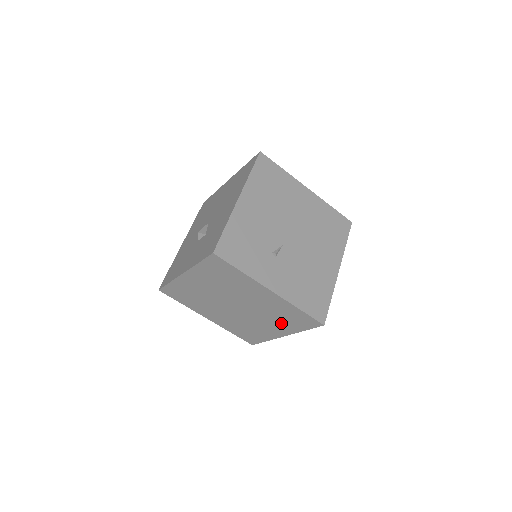
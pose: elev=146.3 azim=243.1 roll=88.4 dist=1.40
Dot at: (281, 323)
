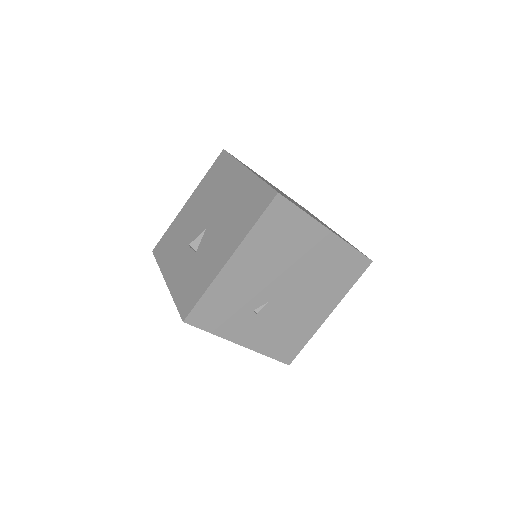
Dot at: occluded
